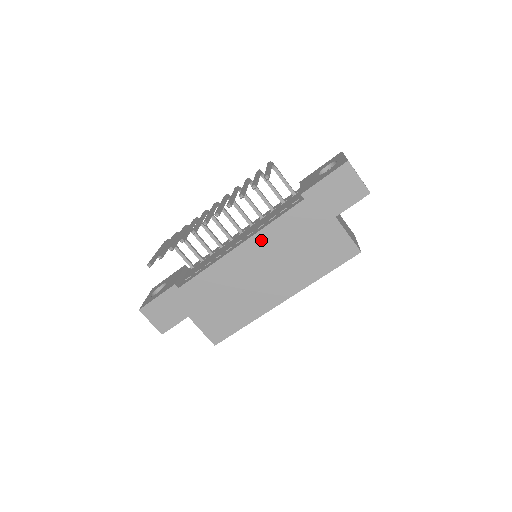
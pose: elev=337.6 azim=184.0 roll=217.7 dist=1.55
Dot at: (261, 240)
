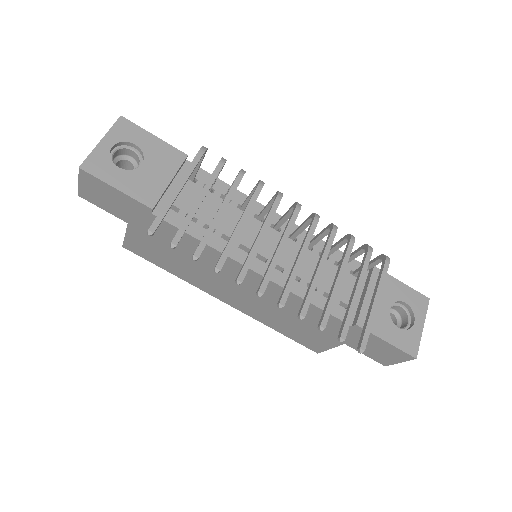
Dot at: (278, 291)
